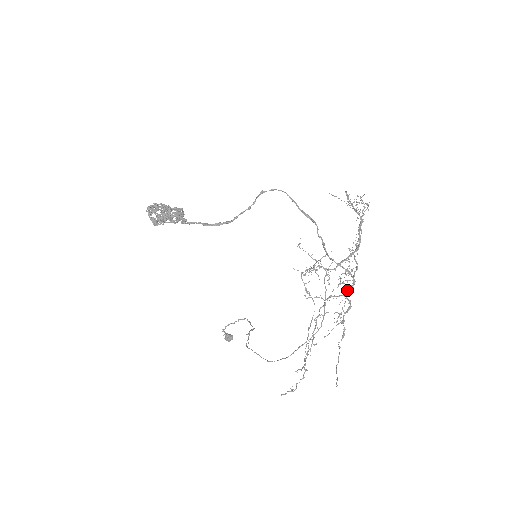
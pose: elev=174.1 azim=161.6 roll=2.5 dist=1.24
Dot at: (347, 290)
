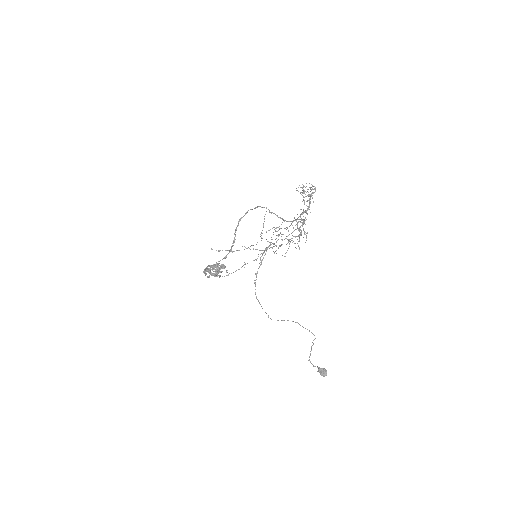
Dot at: (303, 229)
